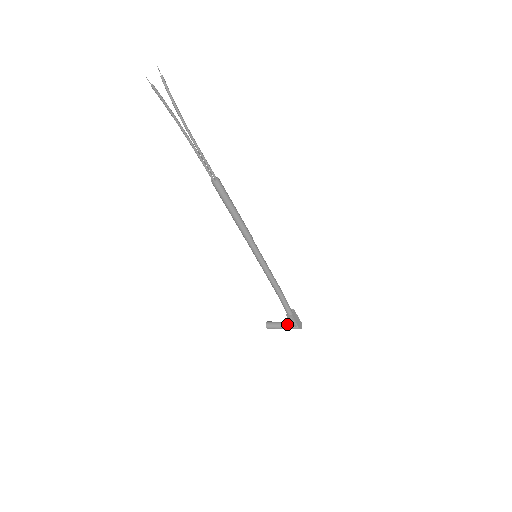
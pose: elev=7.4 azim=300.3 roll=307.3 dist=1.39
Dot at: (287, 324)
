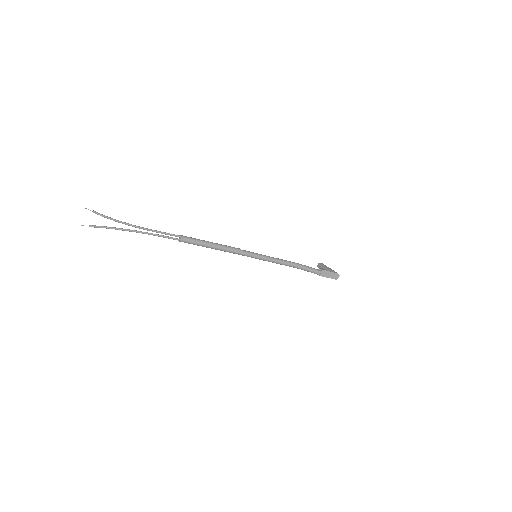
Dot at: occluded
